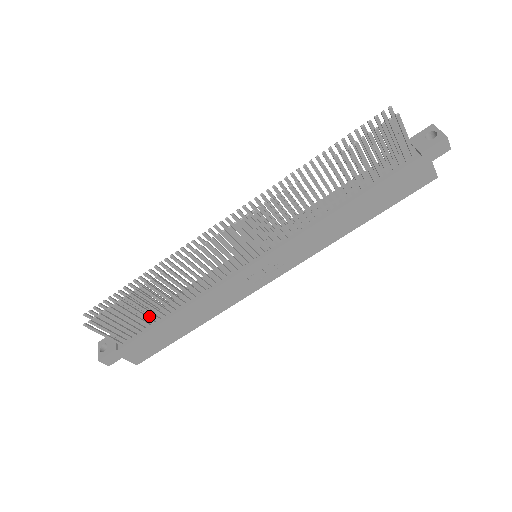
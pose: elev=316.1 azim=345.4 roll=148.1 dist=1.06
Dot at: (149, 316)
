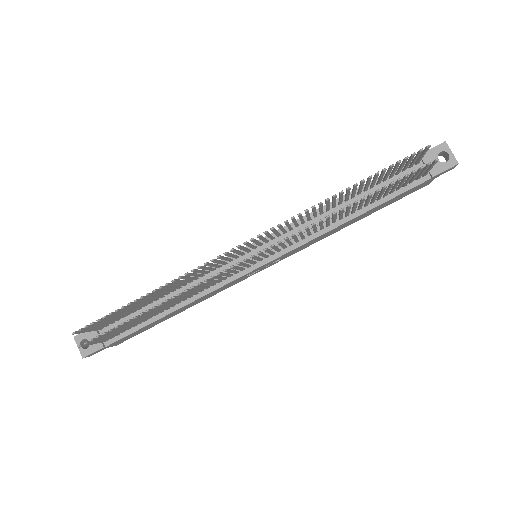
Dot at: (138, 314)
